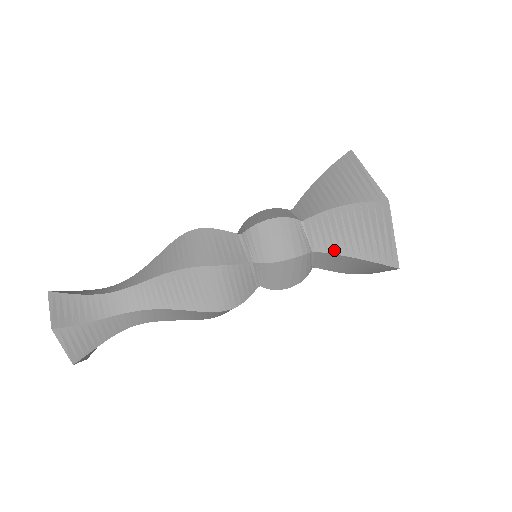
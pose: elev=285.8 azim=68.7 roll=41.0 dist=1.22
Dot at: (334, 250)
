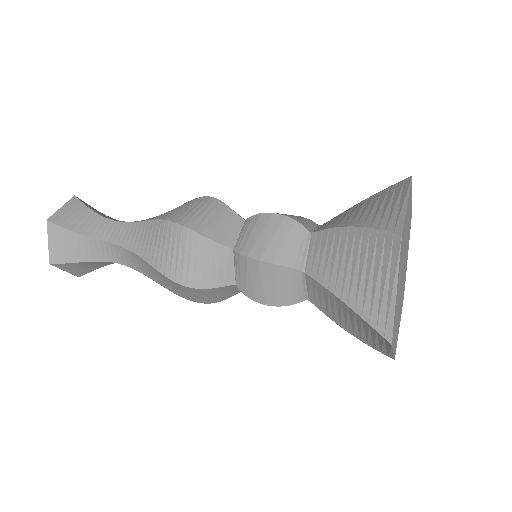
Dot at: (323, 279)
